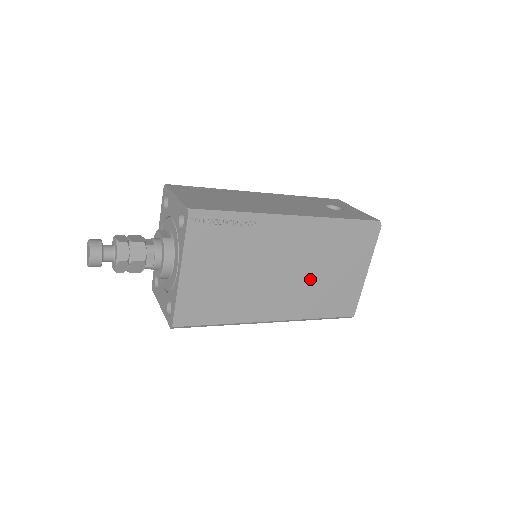
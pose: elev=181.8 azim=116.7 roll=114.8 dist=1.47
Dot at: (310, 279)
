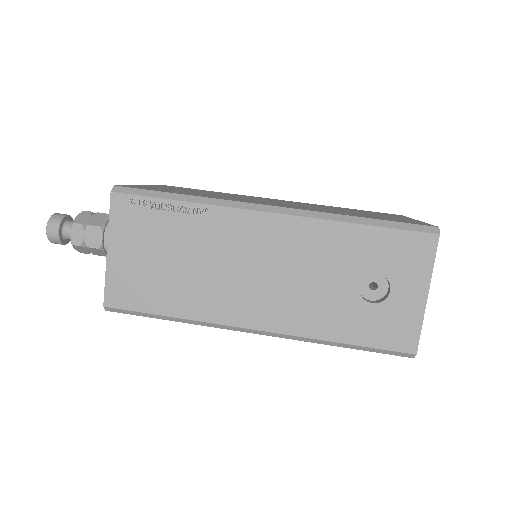
Dot at: occluded
